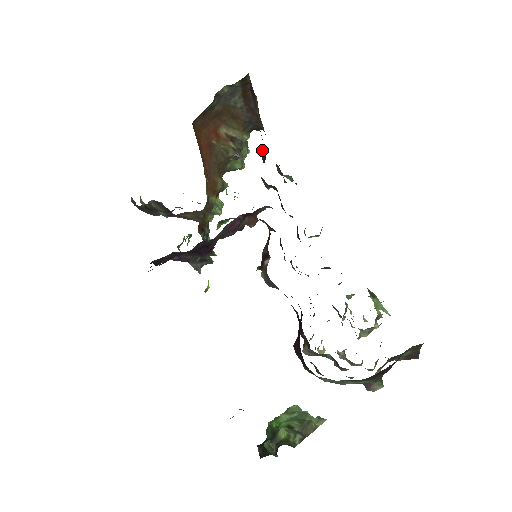
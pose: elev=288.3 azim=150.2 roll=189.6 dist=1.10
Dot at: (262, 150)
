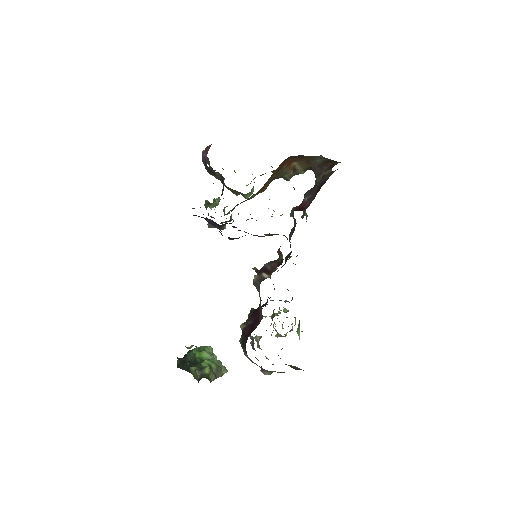
Dot at: (306, 192)
